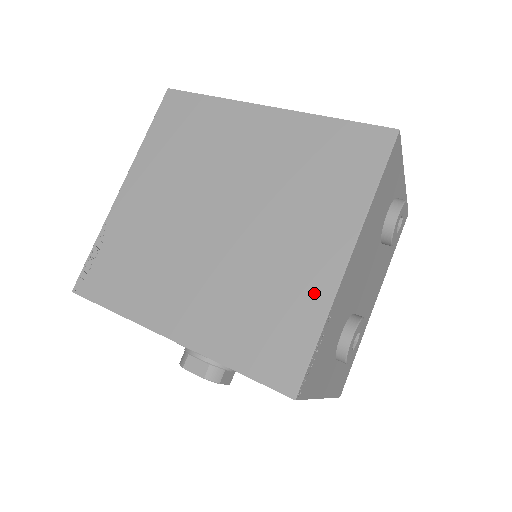
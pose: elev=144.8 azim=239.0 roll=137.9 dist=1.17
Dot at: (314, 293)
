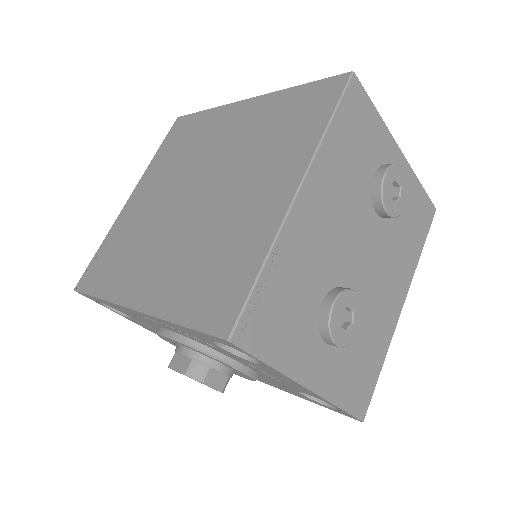
Dot at: (261, 232)
